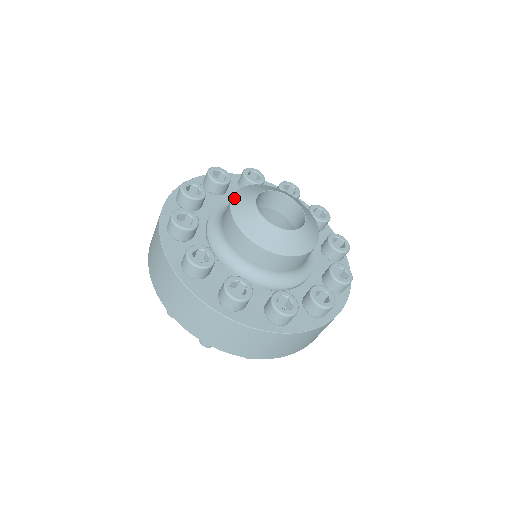
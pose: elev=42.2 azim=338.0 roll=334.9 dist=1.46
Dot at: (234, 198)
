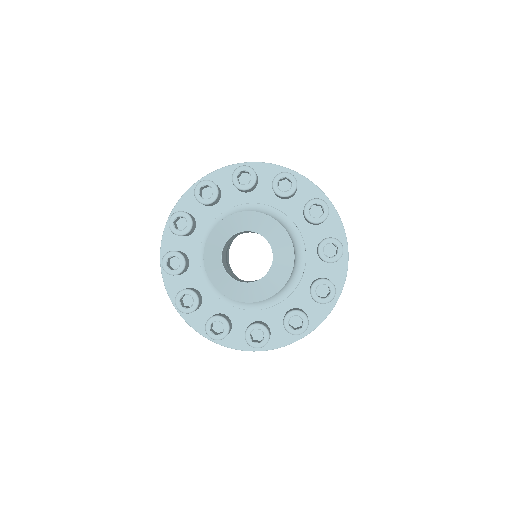
Dot at: (206, 267)
